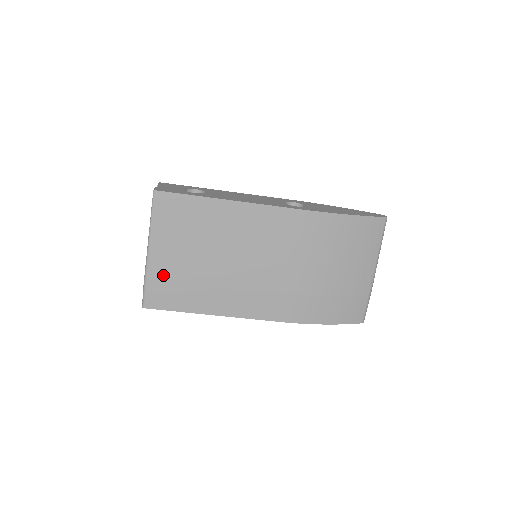
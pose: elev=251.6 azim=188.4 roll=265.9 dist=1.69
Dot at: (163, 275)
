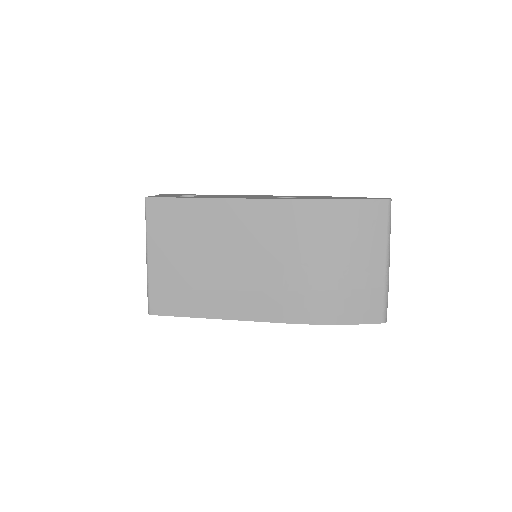
Dot at: (163, 280)
